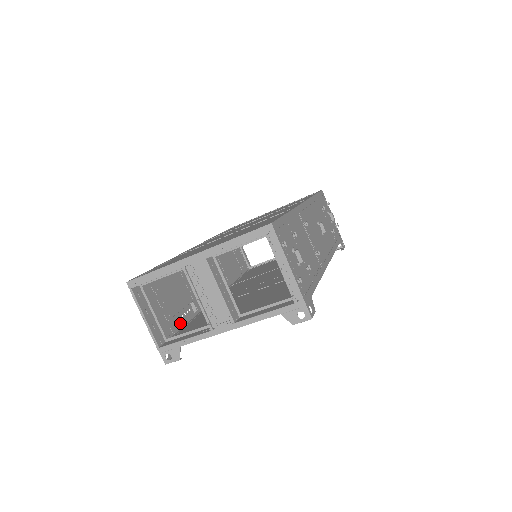
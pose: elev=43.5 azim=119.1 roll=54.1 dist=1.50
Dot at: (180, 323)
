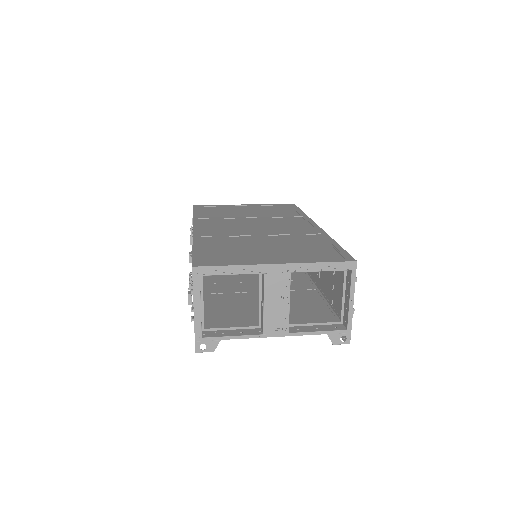
Dot at: occluded
